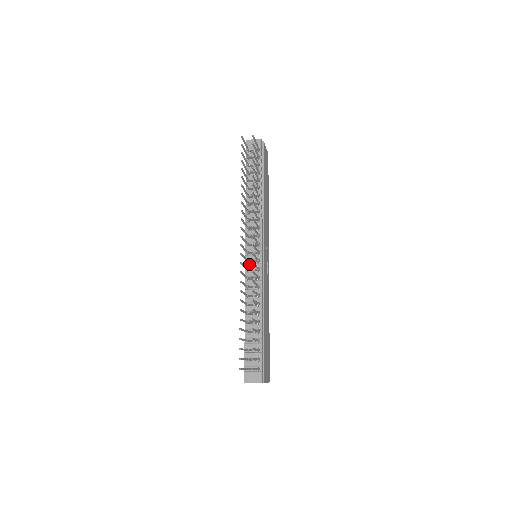
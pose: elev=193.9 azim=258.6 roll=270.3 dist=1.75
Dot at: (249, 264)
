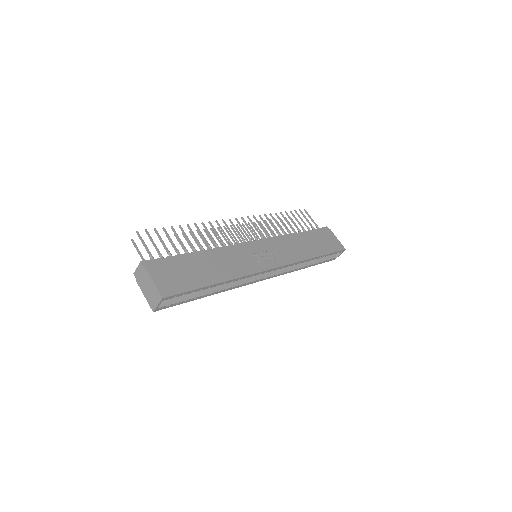
Dot at: occluded
